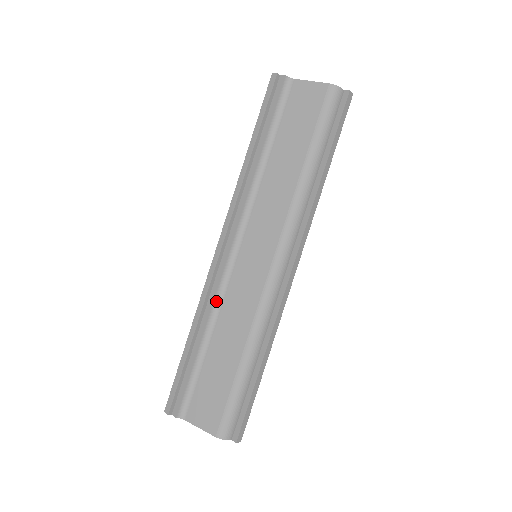
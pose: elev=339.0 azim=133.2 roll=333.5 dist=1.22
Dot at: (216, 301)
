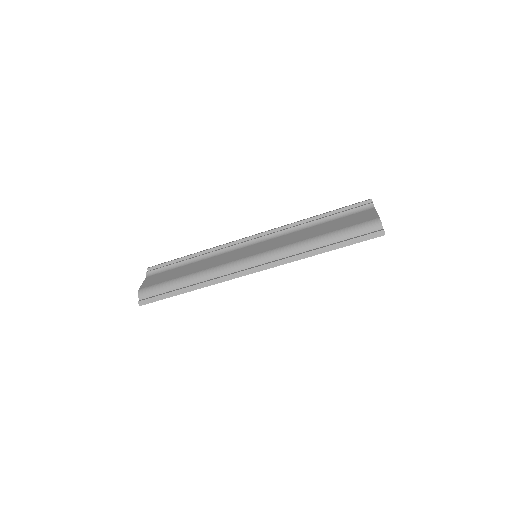
Dot at: (219, 252)
